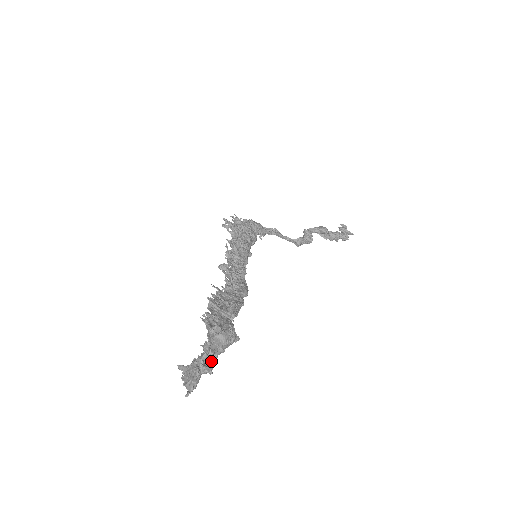
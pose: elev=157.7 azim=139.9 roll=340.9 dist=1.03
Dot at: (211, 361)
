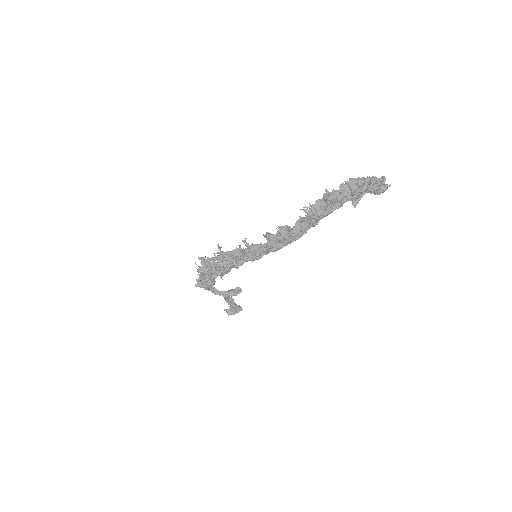
Dot at: occluded
